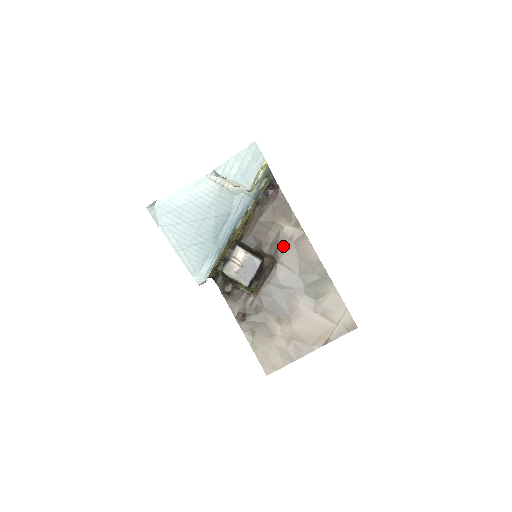
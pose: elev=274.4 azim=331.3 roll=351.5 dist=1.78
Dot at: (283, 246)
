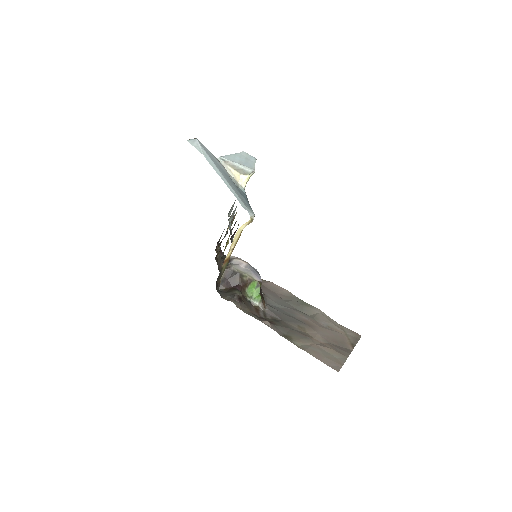
Dot at: occluded
